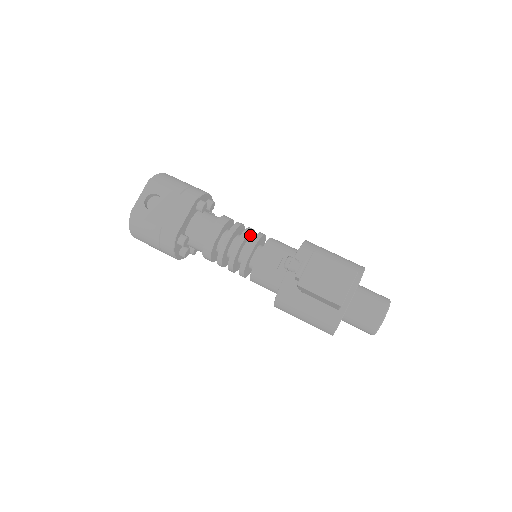
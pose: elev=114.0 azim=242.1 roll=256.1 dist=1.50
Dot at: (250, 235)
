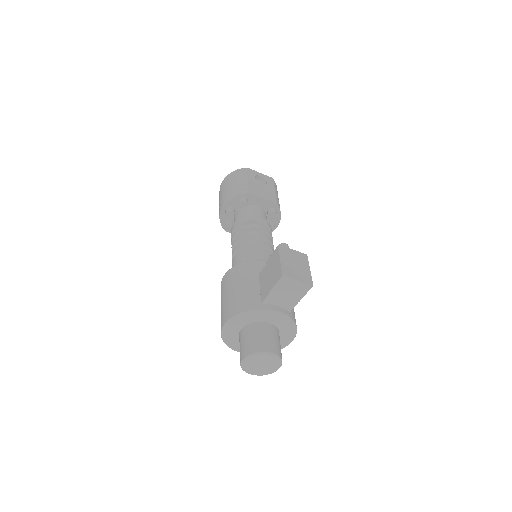
Dot at: occluded
